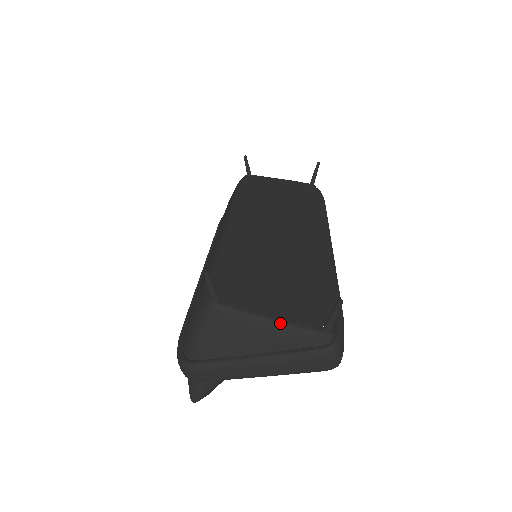
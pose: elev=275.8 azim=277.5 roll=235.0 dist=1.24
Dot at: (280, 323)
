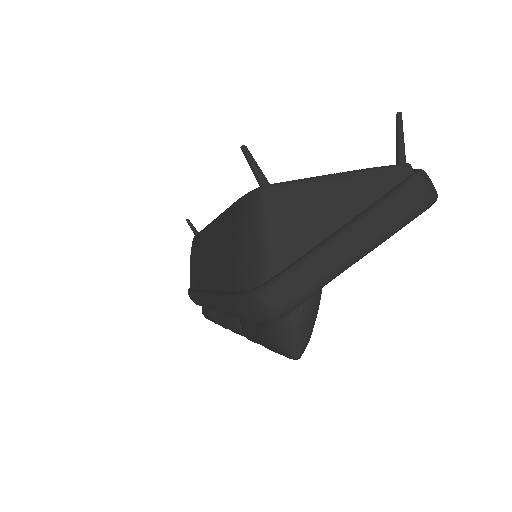
Dot at: (352, 172)
